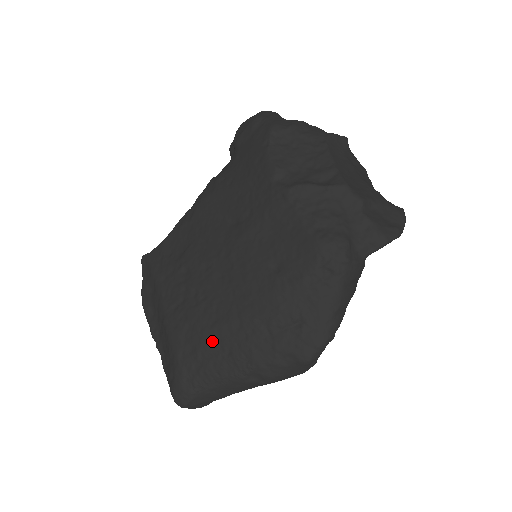
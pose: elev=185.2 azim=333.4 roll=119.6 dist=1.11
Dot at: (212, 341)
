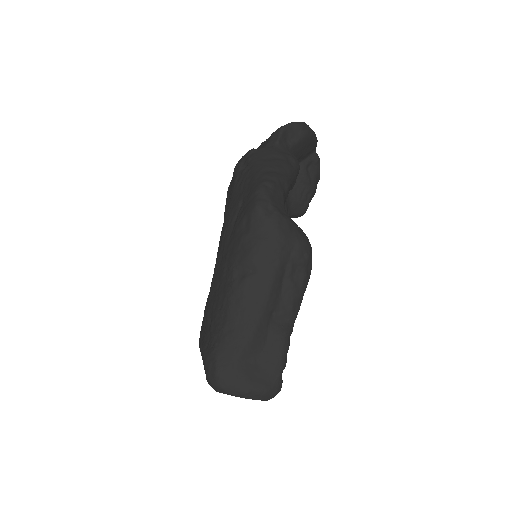
Dot at: (211, 295)
